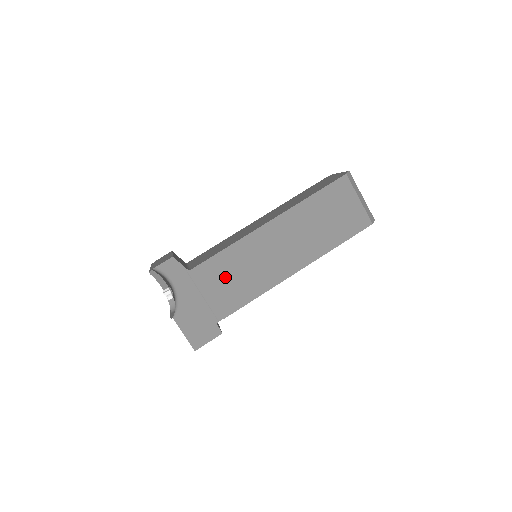
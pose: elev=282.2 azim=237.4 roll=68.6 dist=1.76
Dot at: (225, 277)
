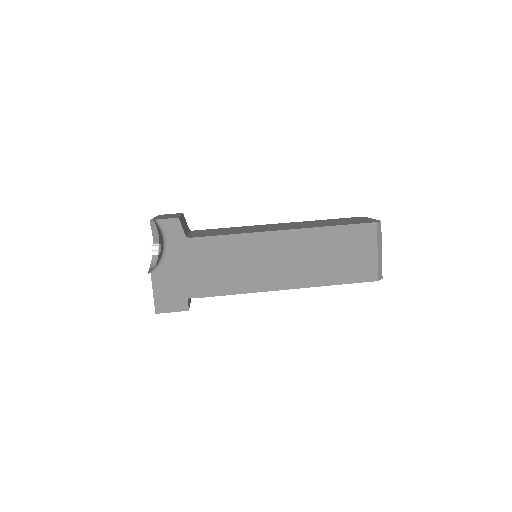
Dot at: (217, 260)
